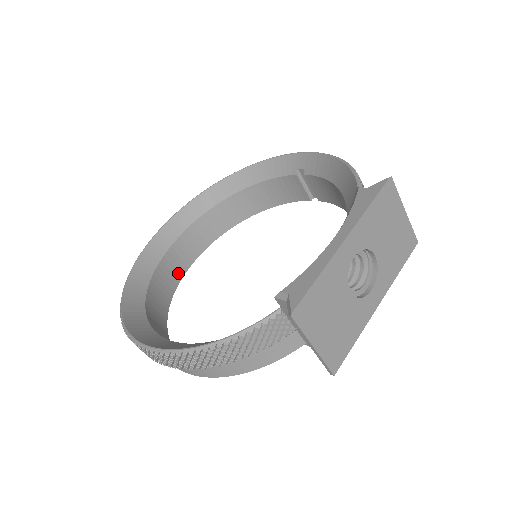
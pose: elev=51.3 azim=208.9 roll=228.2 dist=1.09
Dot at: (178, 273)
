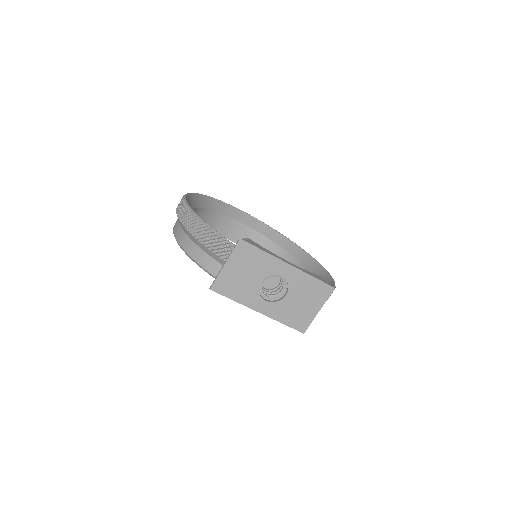
Dot at: (223, 232)
